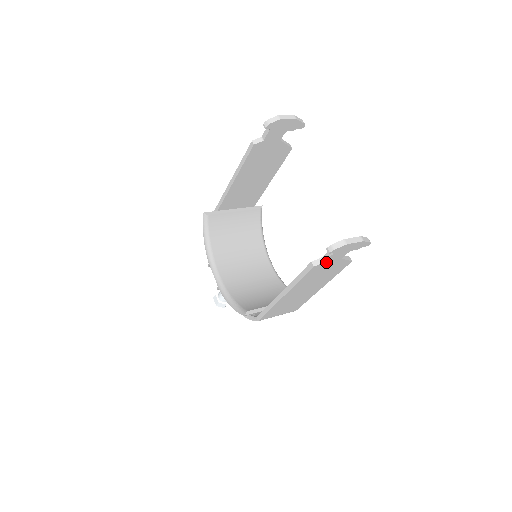
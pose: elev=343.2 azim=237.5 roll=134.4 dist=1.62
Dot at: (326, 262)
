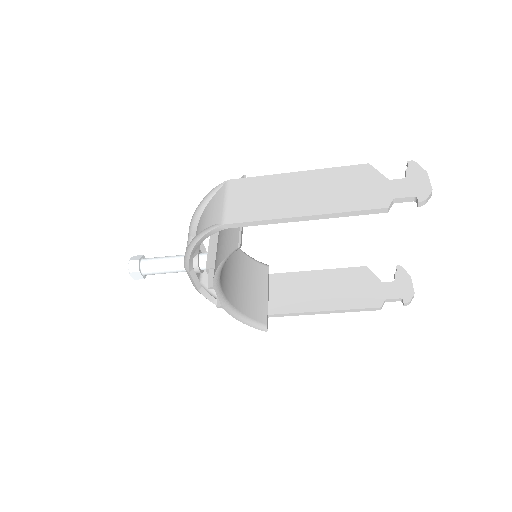
Dot at: (383, 299)
